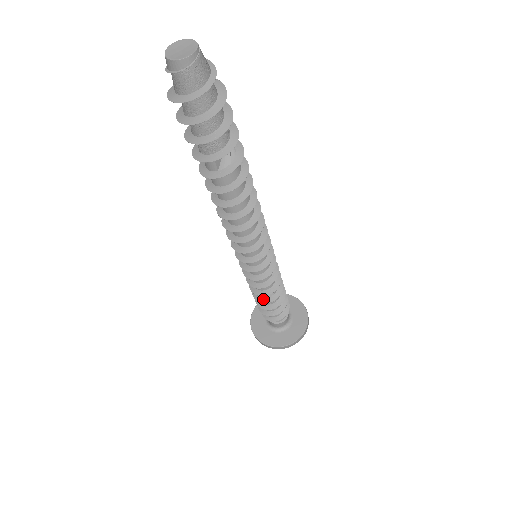
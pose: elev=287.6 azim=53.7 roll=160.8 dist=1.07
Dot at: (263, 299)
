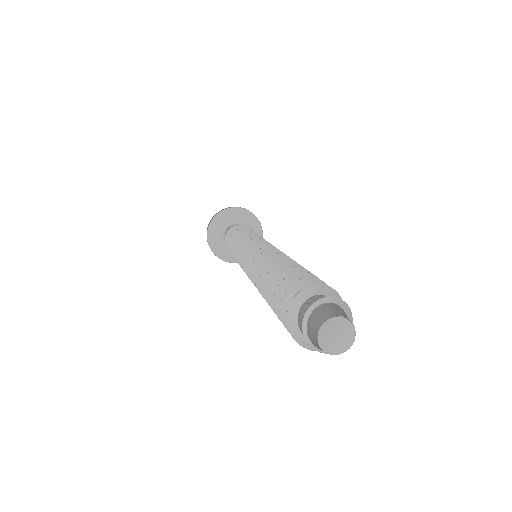
Dot at: occluded
